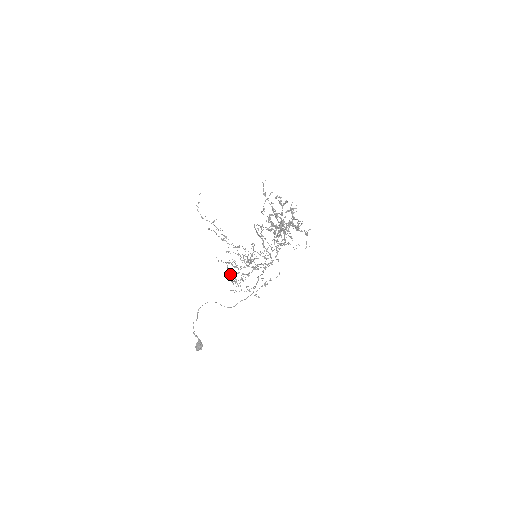
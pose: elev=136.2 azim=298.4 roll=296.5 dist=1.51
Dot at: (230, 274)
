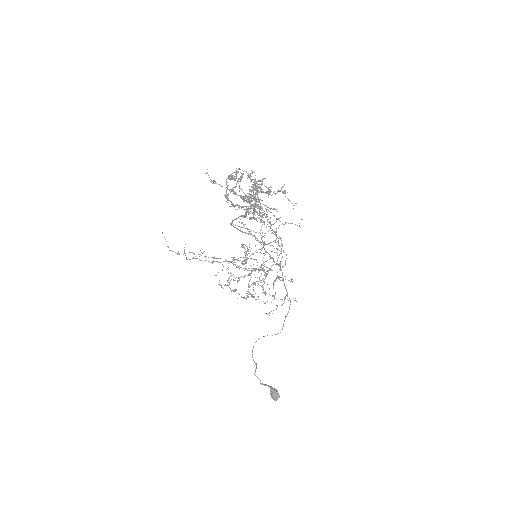
Dot at: (235, 290)
